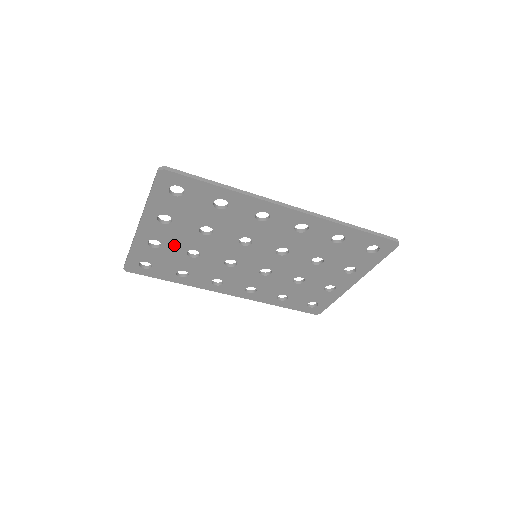
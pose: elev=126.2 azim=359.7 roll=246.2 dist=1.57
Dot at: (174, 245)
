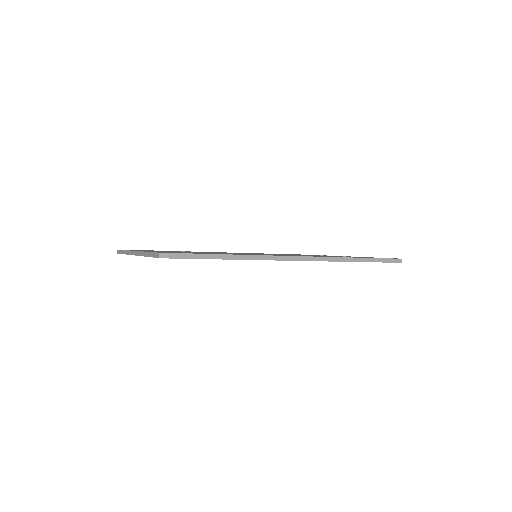
Dot at: occluded
